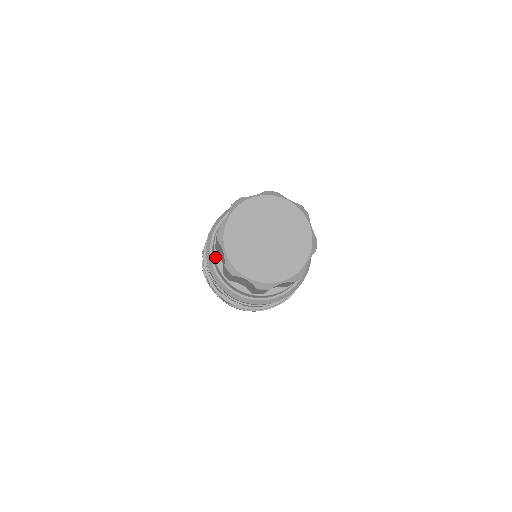
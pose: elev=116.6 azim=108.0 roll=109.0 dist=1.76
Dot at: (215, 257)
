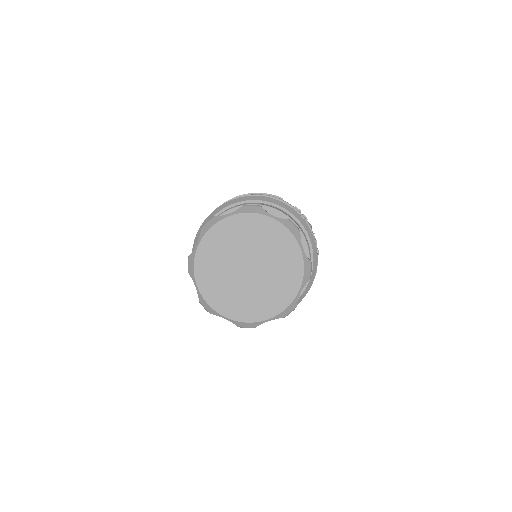
Dot at: occluded
